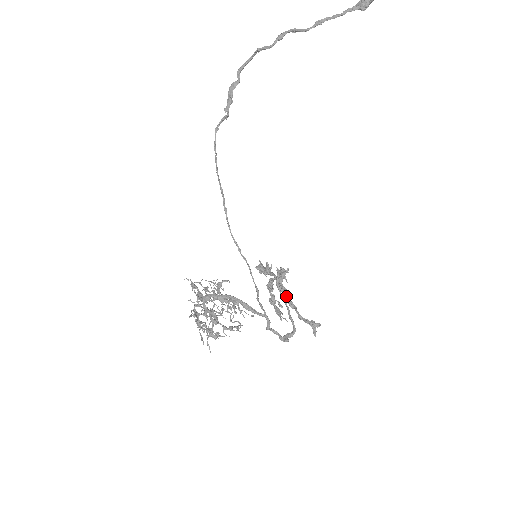
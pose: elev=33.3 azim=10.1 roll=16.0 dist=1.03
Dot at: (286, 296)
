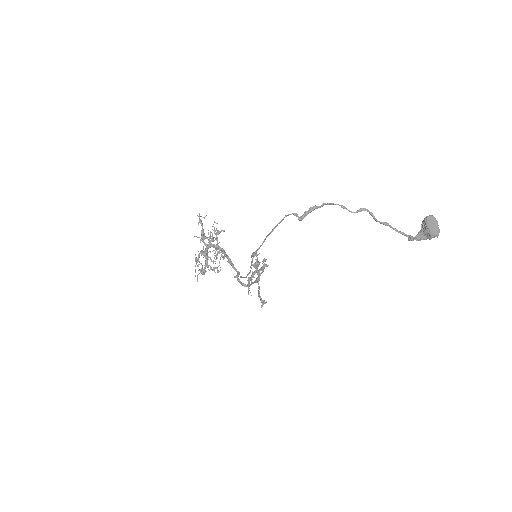
Dot at: (258, 278)
